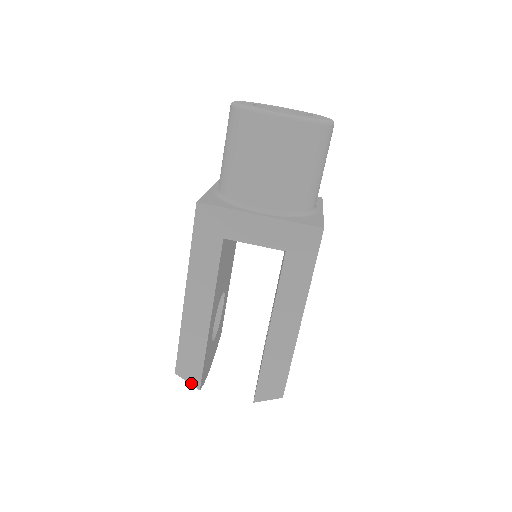
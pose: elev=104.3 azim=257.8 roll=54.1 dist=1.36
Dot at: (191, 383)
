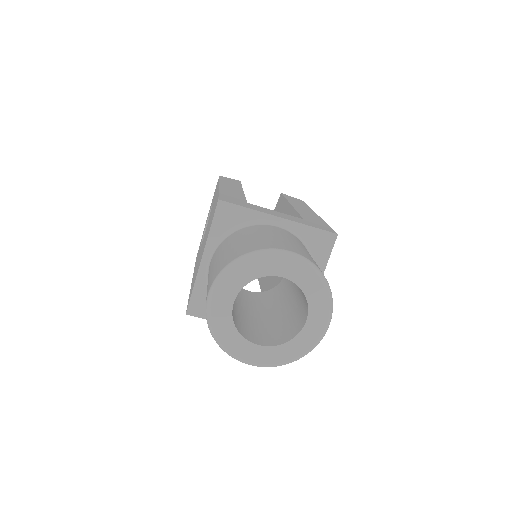
Dot at: occluded
